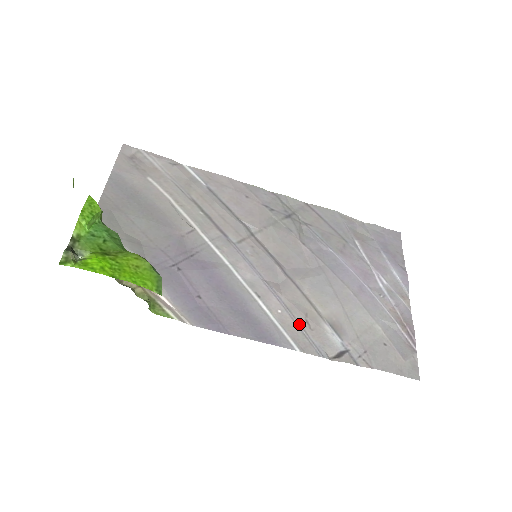
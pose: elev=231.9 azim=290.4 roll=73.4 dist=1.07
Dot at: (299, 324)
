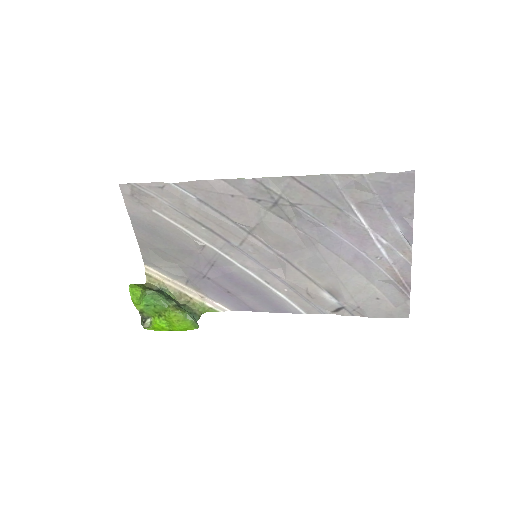
Dot at: (302, 296)
